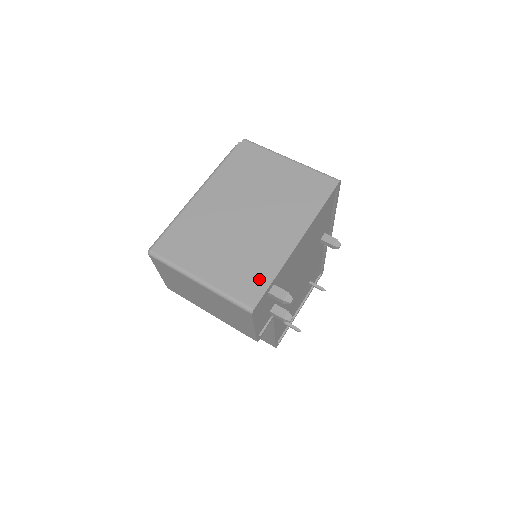
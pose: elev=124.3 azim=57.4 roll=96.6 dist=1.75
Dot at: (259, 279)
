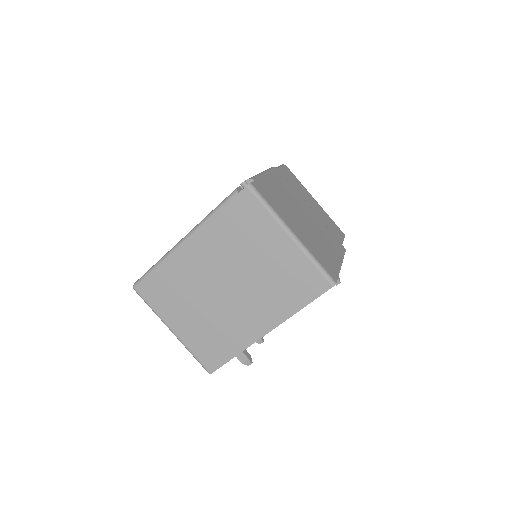
Dot at: (221, 352)
